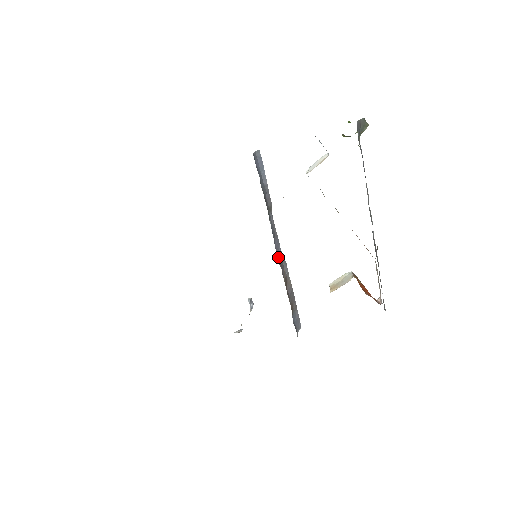
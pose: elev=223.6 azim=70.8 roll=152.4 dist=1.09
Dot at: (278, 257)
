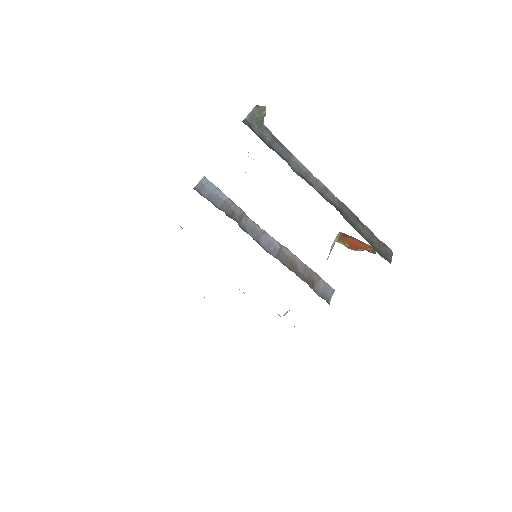
Dot at: (270, 251)
